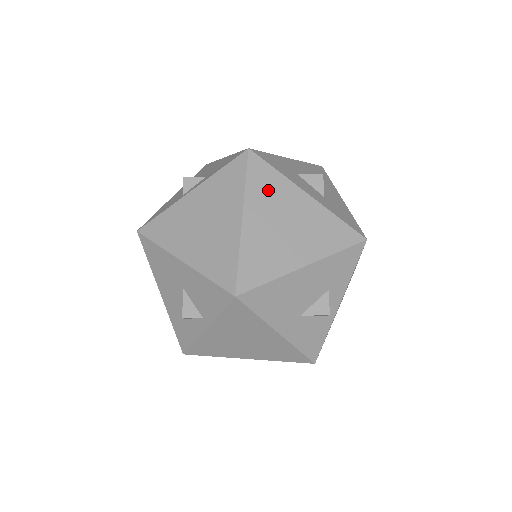
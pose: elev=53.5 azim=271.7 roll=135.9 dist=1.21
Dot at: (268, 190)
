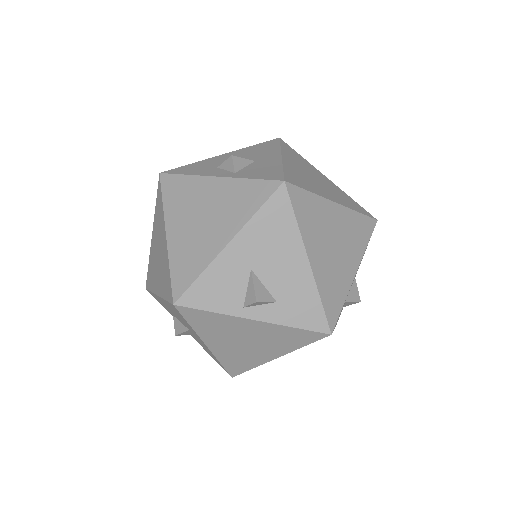
Dot at: occluded
